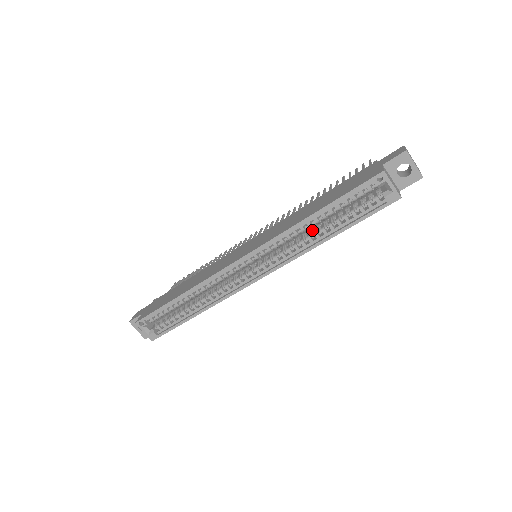
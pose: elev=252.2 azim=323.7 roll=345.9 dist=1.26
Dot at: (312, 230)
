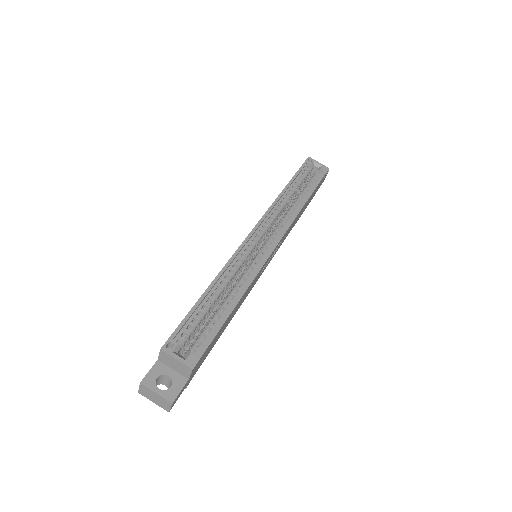
Dot at: (290, 206)
